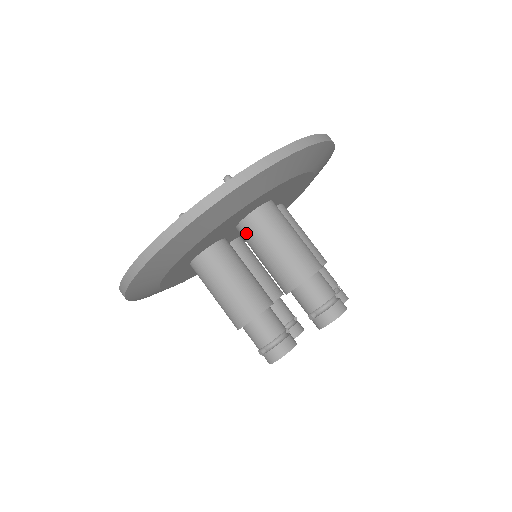
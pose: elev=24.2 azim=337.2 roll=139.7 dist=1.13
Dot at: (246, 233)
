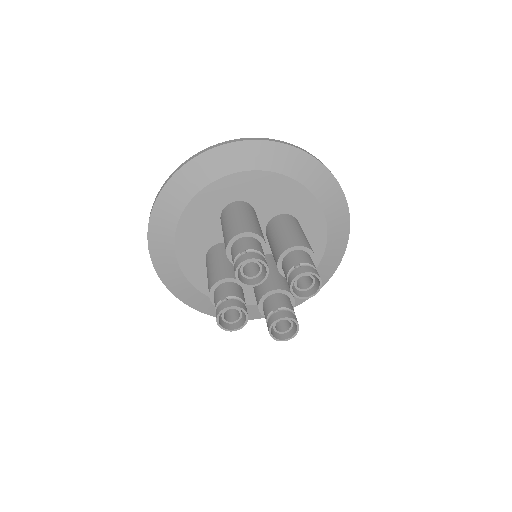
Dot at: (279, 219)
